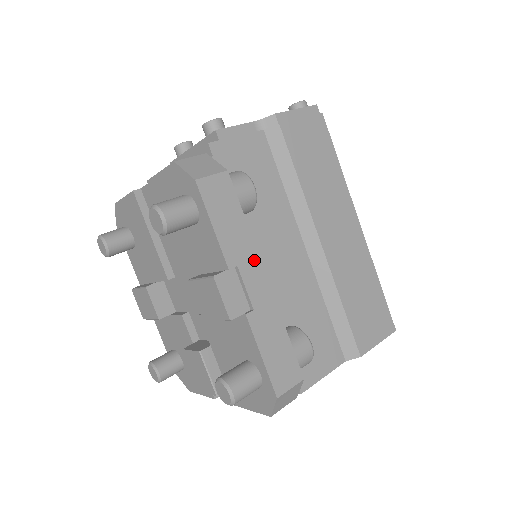
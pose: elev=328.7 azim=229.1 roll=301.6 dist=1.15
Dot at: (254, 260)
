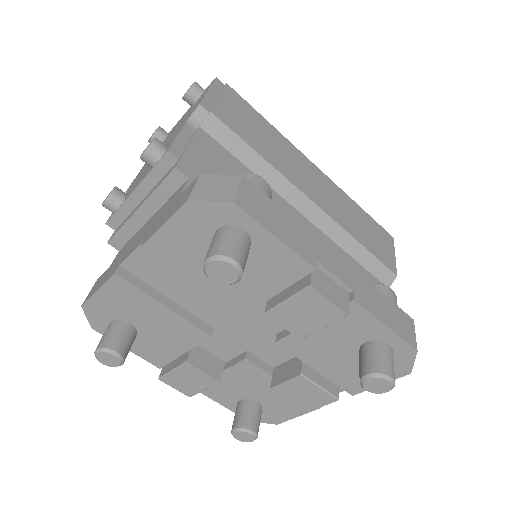
Dot at: (320, 246)
